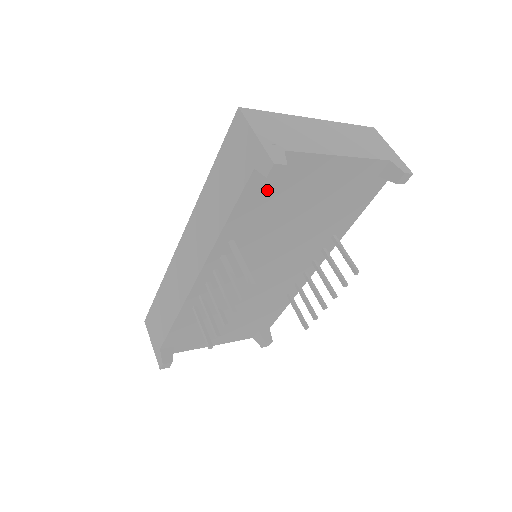
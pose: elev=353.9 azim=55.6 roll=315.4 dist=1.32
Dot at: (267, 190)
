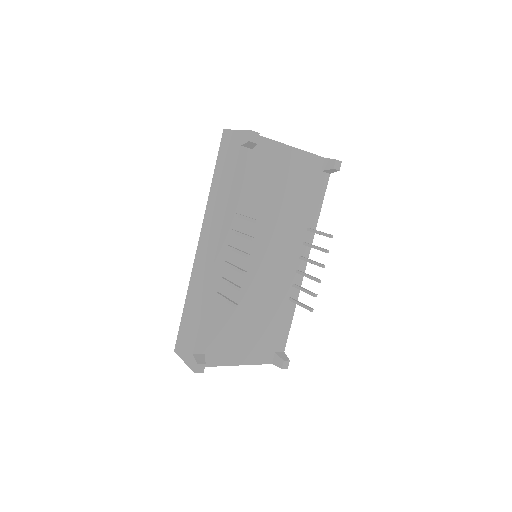
Dot at: (252, 167)
